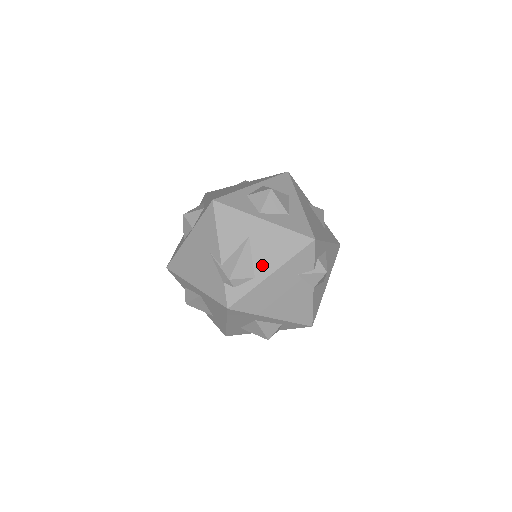
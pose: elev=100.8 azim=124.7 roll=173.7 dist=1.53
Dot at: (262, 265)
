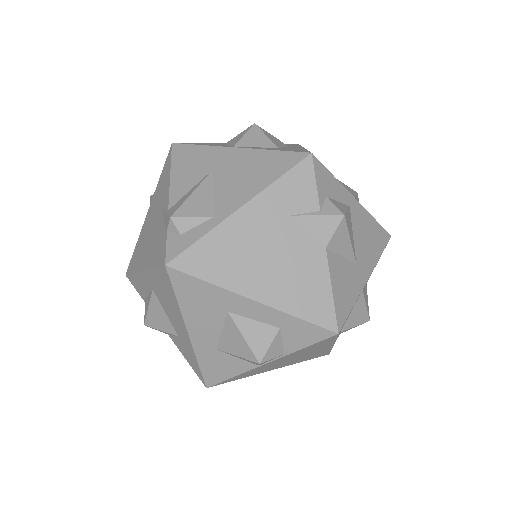
Dot at: (227, 199)
